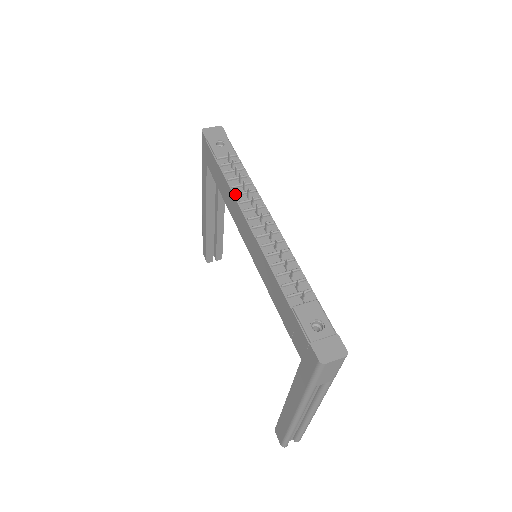
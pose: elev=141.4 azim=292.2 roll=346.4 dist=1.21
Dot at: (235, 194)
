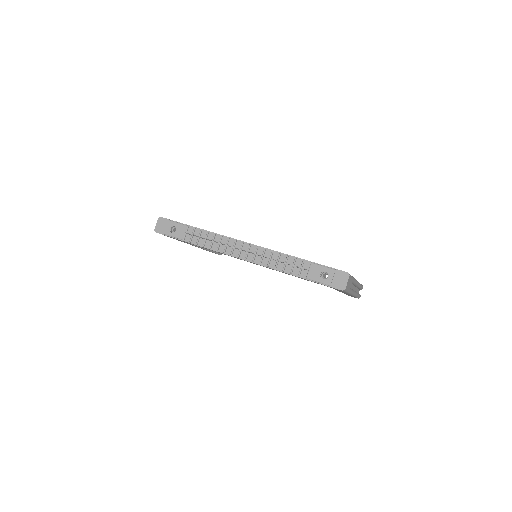
Dot at: (217, 251)
